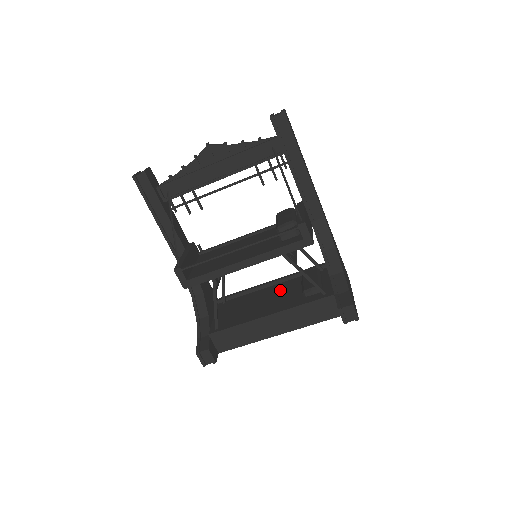
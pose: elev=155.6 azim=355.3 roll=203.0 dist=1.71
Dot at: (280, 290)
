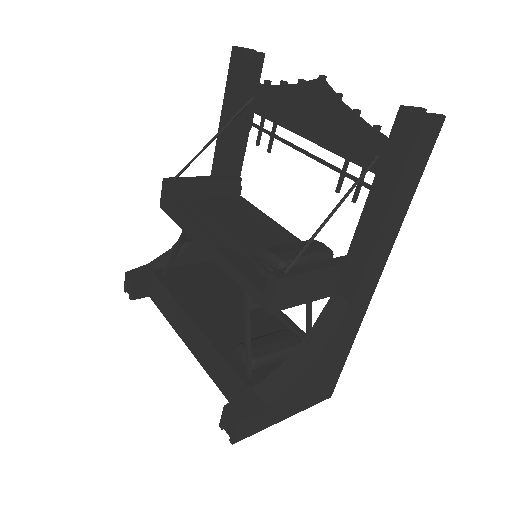
Dot at: (252, 315)
